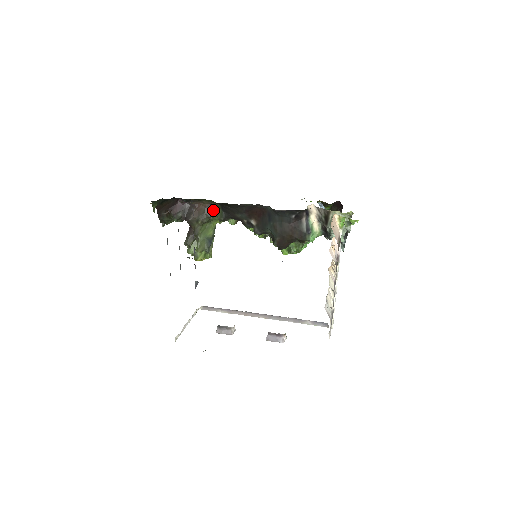
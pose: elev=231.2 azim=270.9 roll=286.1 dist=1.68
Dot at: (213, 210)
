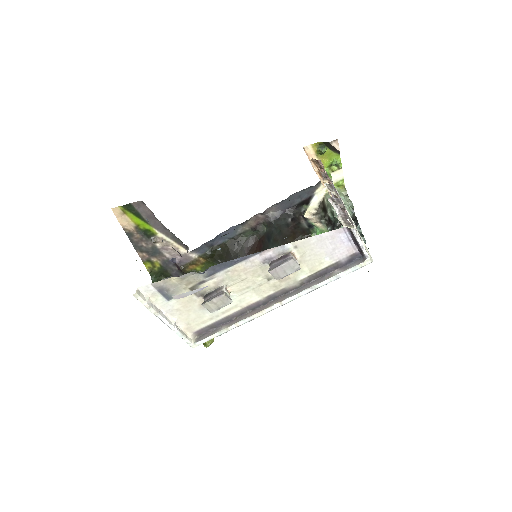
Dot at: occluded
